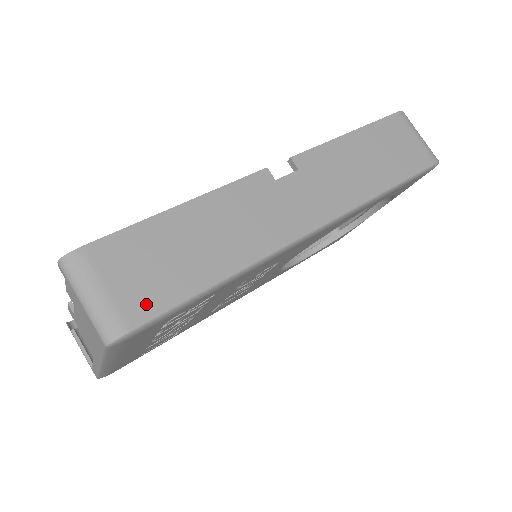
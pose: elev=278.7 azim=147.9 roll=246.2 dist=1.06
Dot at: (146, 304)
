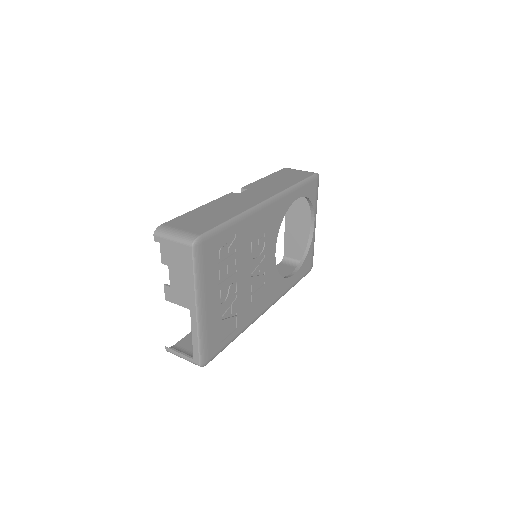
Dot at: (202, 229)
